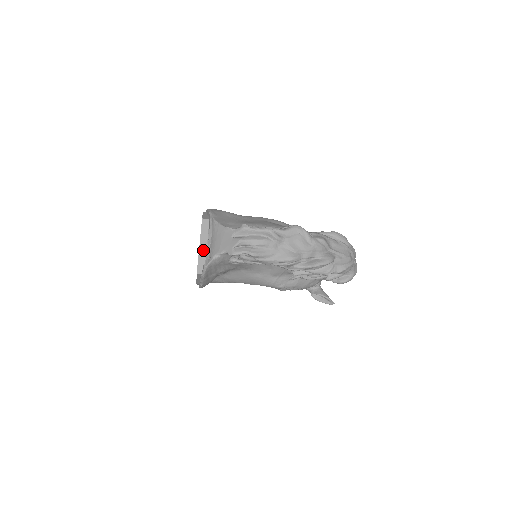
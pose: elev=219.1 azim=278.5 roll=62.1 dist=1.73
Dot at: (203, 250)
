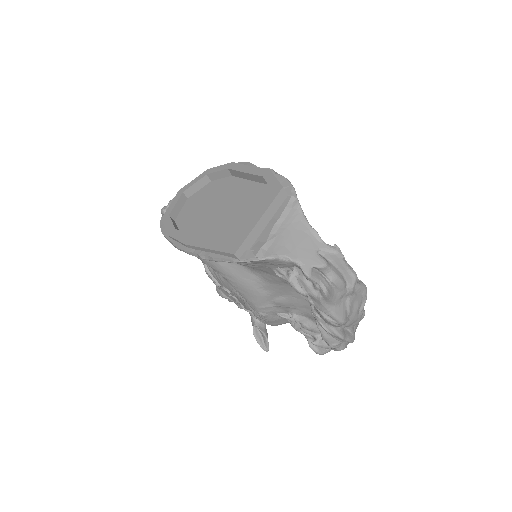
Dot at: (259, 229)
